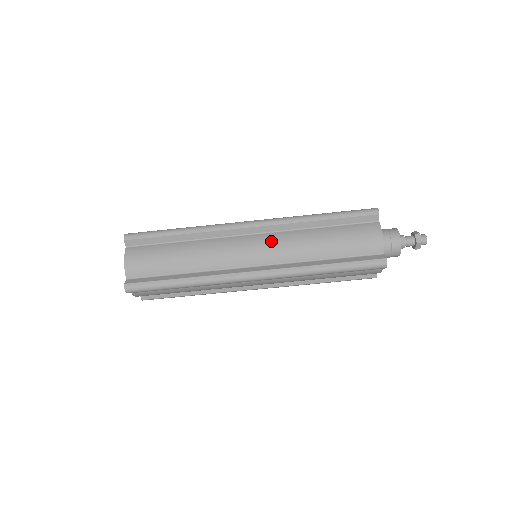
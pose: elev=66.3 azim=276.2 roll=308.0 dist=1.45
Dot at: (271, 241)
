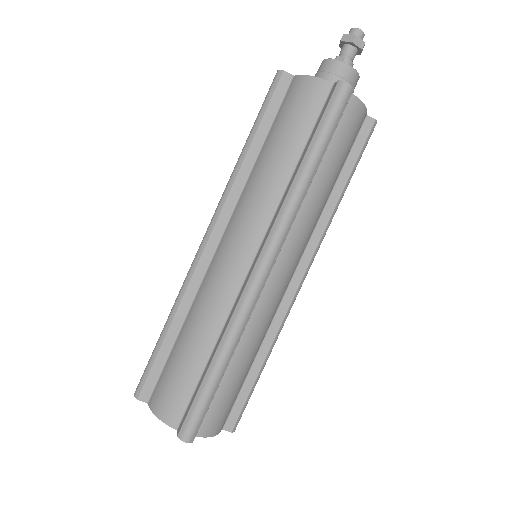
Dot at: (237, 222)
